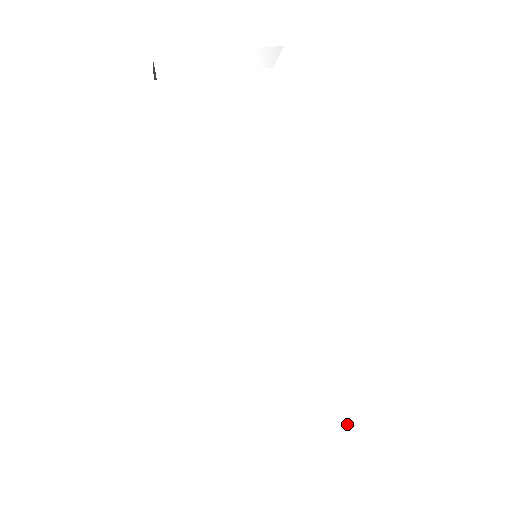
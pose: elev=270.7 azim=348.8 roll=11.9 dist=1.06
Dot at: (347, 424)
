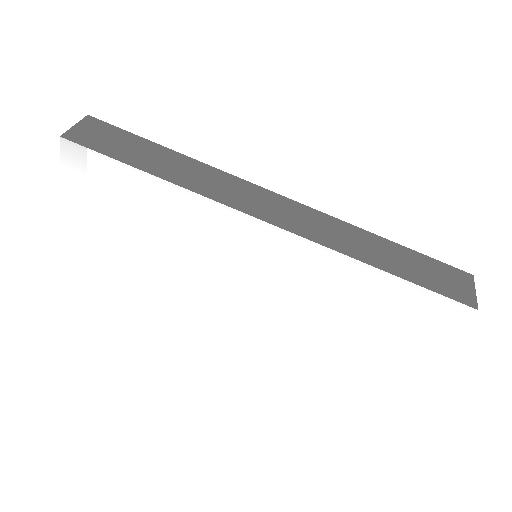
Dot at: (448, 310)
